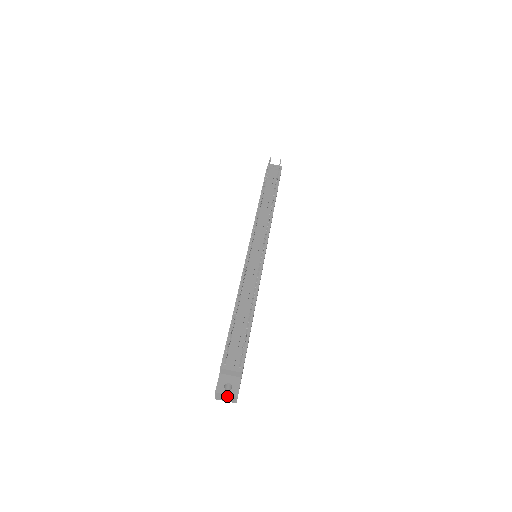
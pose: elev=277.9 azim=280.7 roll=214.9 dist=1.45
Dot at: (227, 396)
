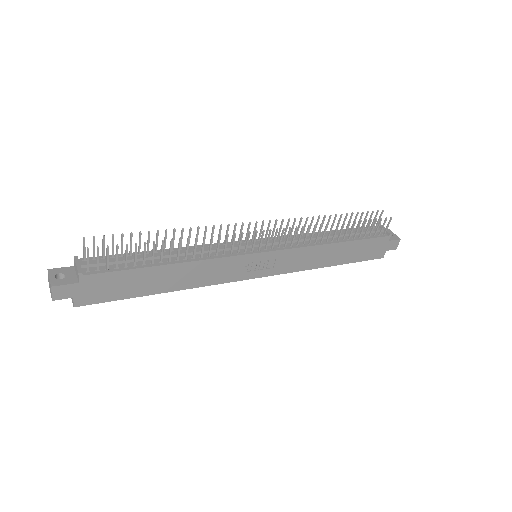
Dot at: (50, 281)
